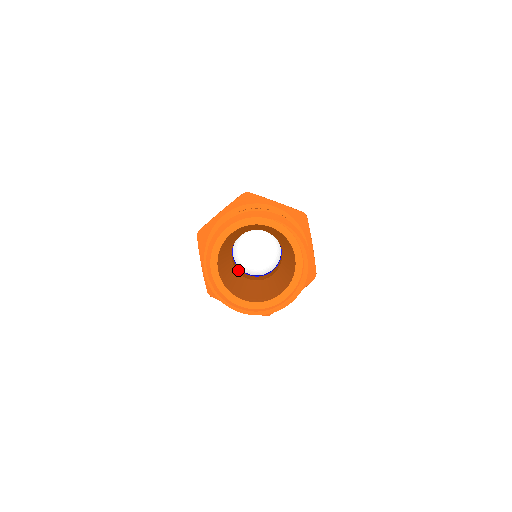
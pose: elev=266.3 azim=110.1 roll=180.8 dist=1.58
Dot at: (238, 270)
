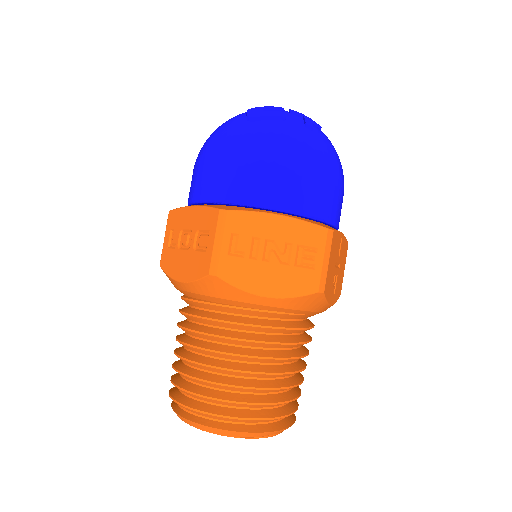
Dot at: occluded
